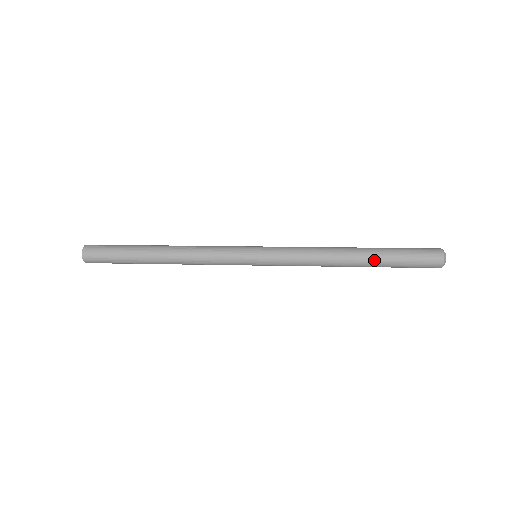
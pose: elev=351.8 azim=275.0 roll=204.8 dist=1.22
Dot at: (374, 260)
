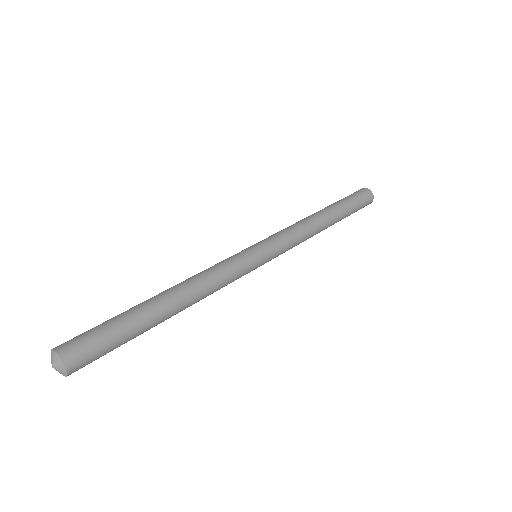
Dot at: (340, 212)
